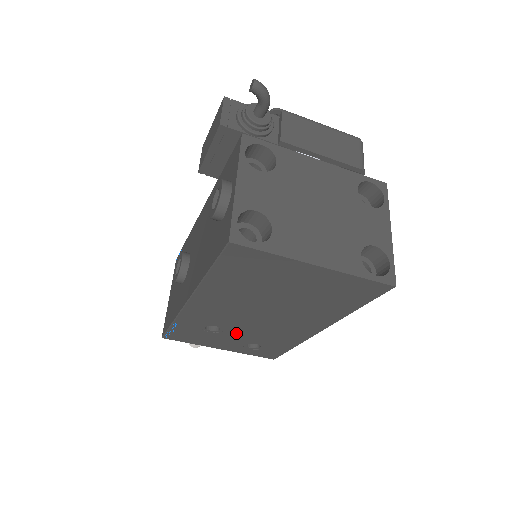
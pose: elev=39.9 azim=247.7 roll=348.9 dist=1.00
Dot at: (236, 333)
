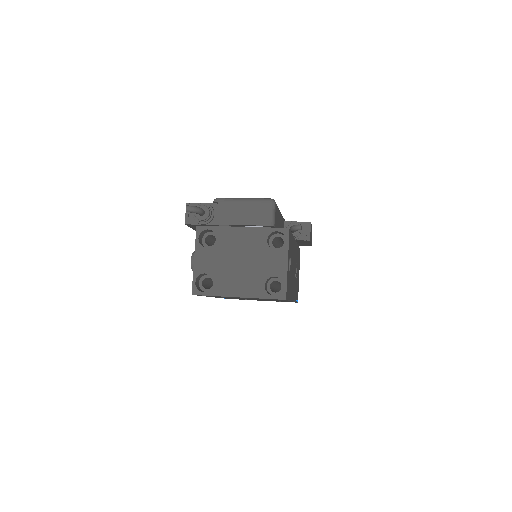
Dot at: occluded
